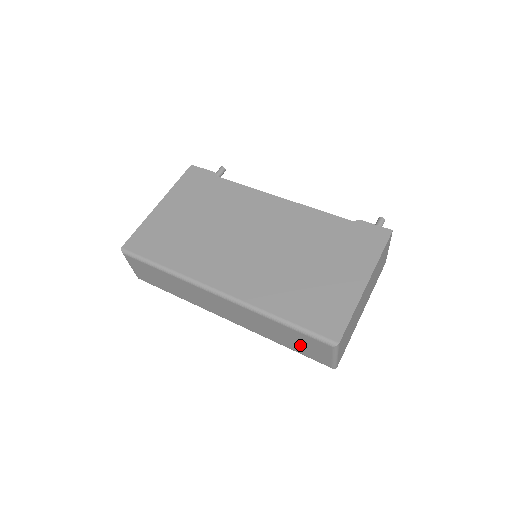
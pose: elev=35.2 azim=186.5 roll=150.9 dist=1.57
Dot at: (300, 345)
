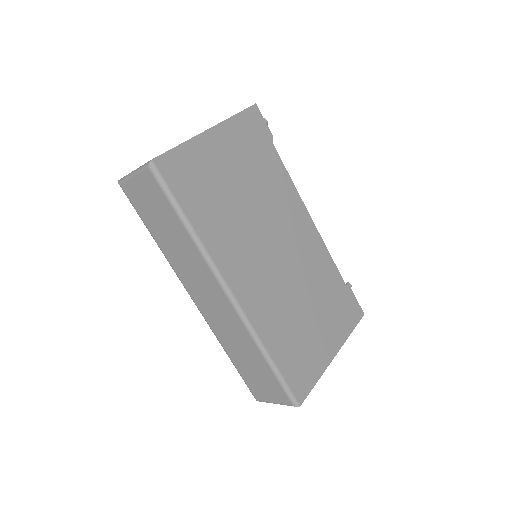
Dot at: (255, 376)
